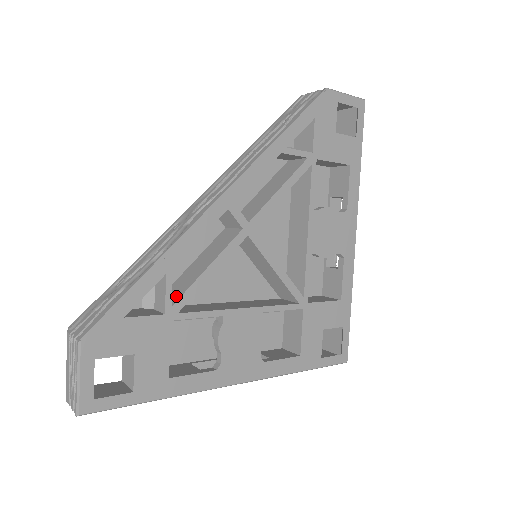
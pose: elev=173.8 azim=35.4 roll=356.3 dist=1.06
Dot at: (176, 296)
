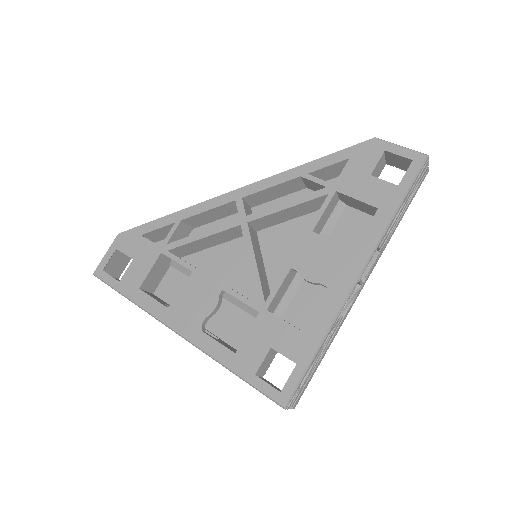
Dot at: occluded
